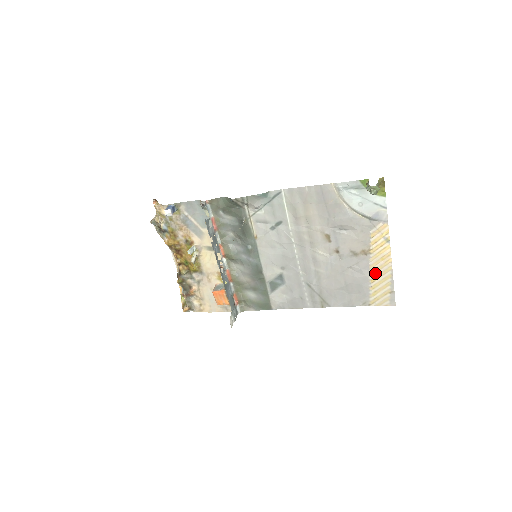
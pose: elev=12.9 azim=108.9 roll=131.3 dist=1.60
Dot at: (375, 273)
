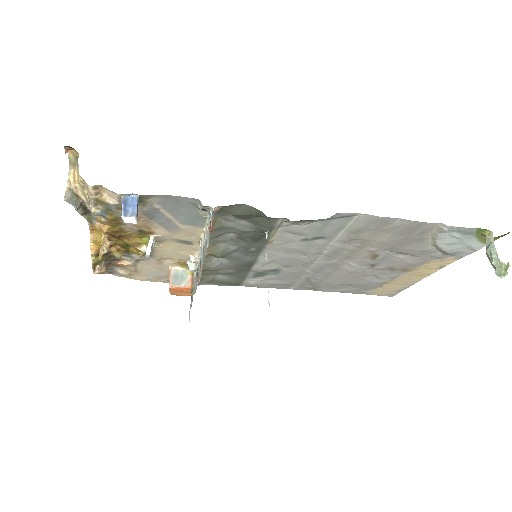
Dot at: (397, 281)
